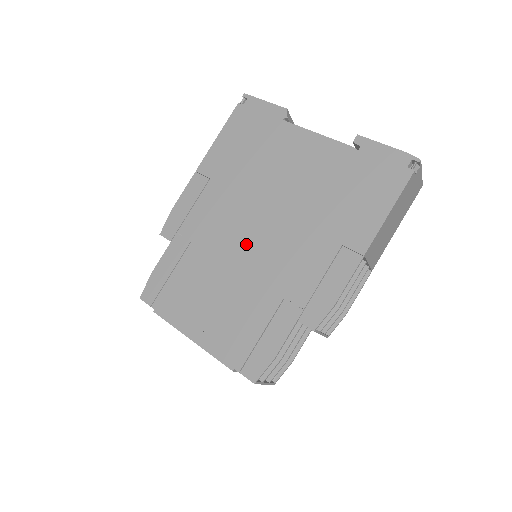
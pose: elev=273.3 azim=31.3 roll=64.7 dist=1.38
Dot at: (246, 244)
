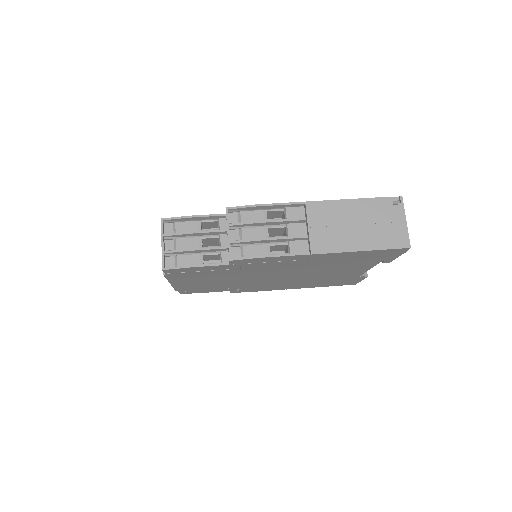
Dot at: occluded
